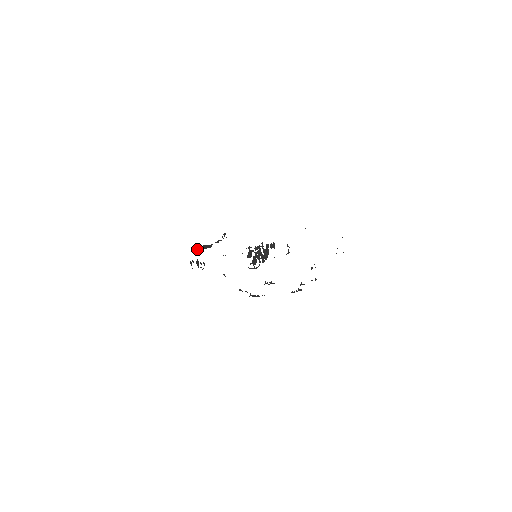
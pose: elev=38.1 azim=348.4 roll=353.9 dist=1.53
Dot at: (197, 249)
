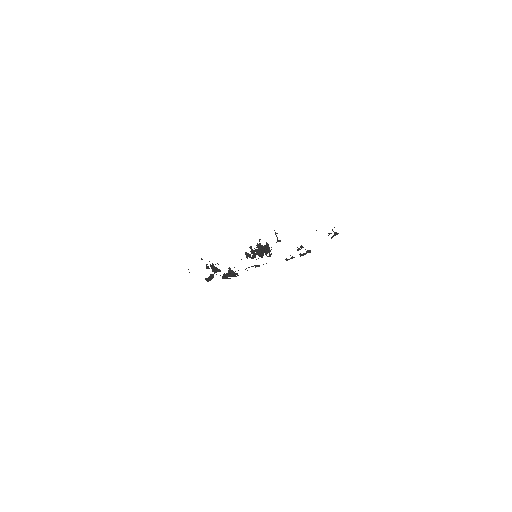
Dot at: (208, 281)
